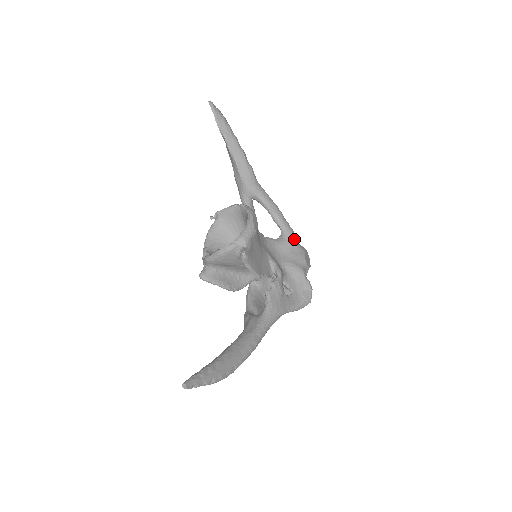
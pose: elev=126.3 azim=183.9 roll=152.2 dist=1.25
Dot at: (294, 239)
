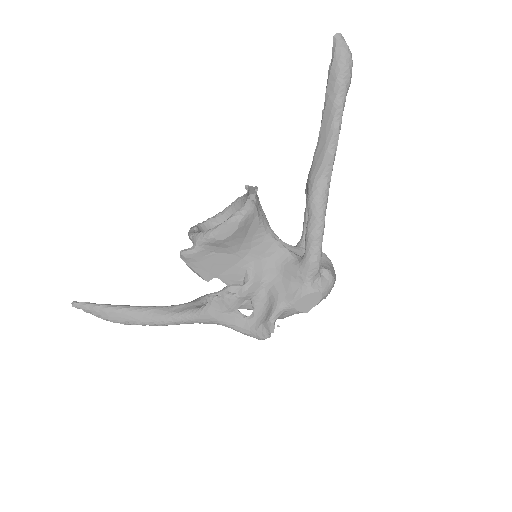
Dot at: (306, 273)
